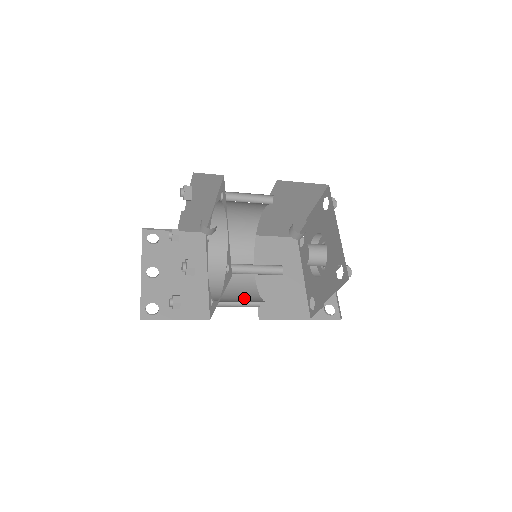
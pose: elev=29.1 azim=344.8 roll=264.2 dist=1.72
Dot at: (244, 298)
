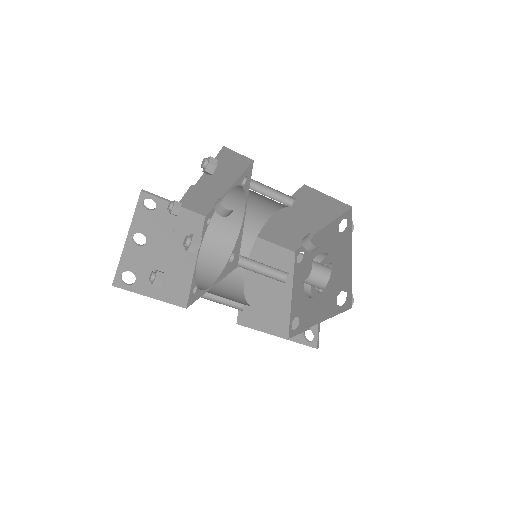
Dot at: (229, 296)
